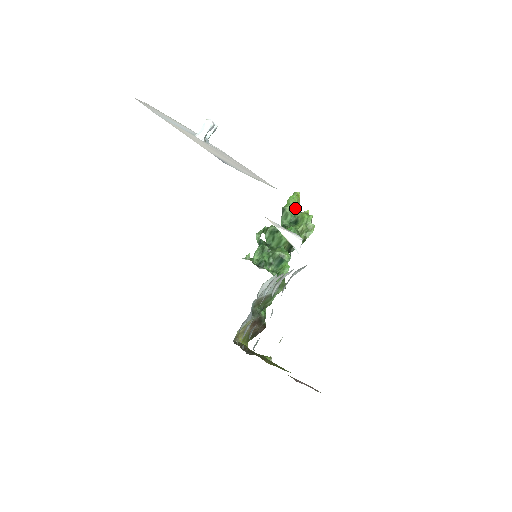
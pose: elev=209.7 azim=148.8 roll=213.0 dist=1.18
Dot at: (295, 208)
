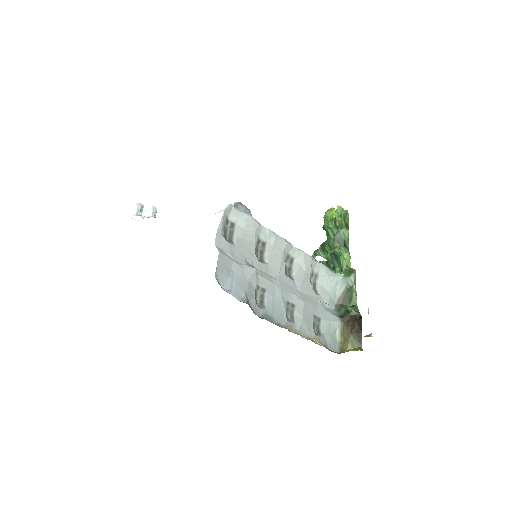
Dot at: (332, 218)
